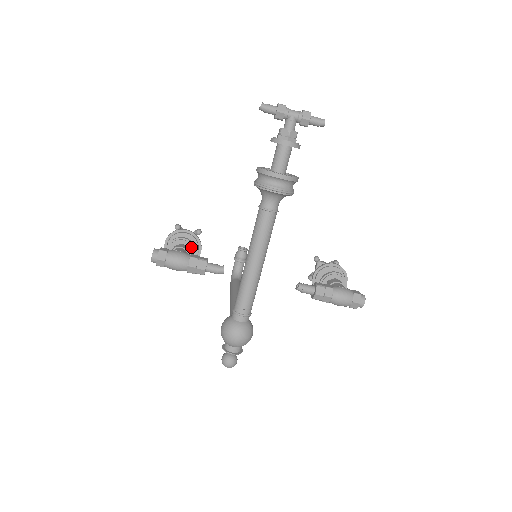
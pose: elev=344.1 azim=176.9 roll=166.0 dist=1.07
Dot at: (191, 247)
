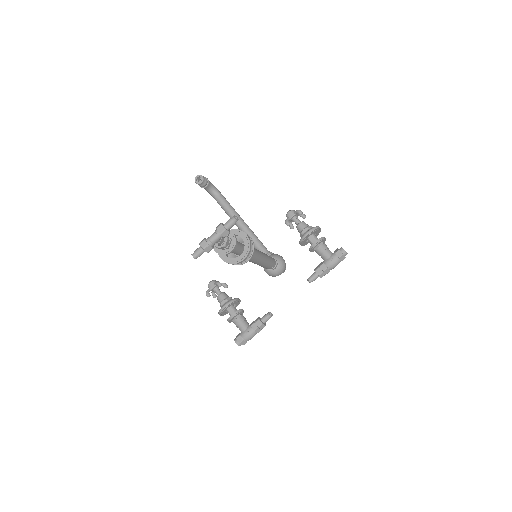
Dot at: (239, 313)
